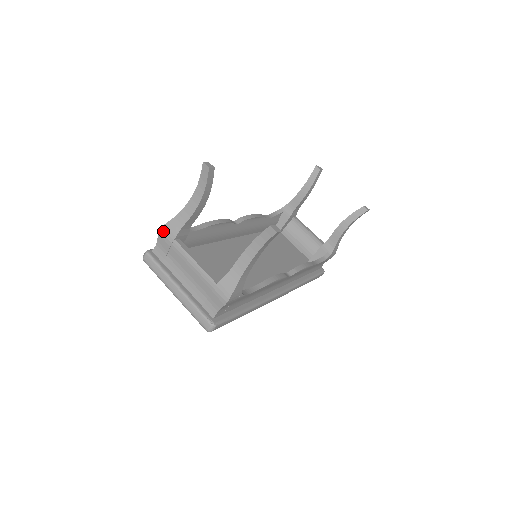
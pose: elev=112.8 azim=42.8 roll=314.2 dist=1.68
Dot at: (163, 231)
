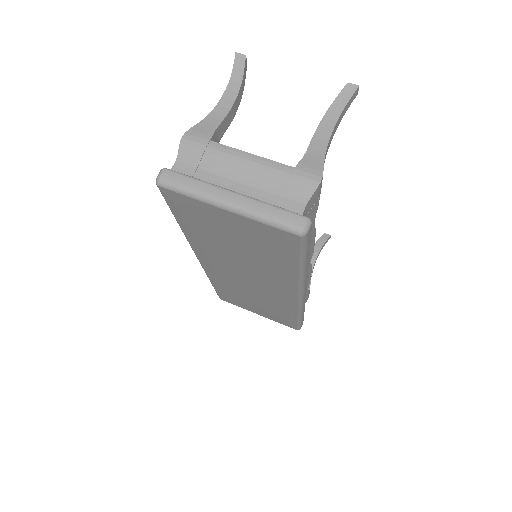
Dot at: (189, 136)
